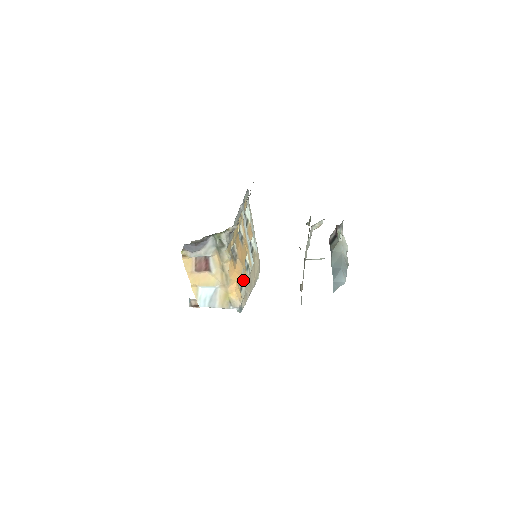
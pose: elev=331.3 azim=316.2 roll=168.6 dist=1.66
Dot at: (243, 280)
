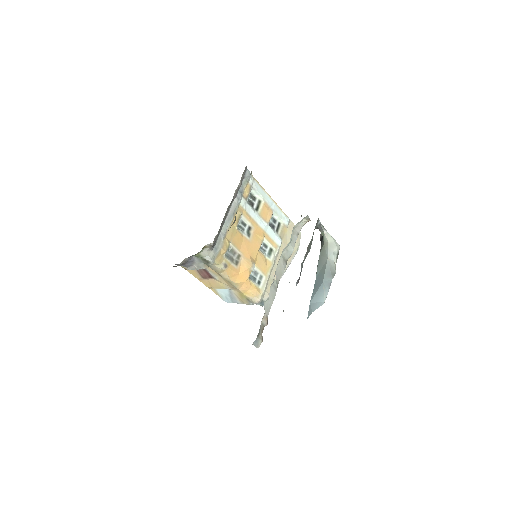
Dot at: (261, 272)
